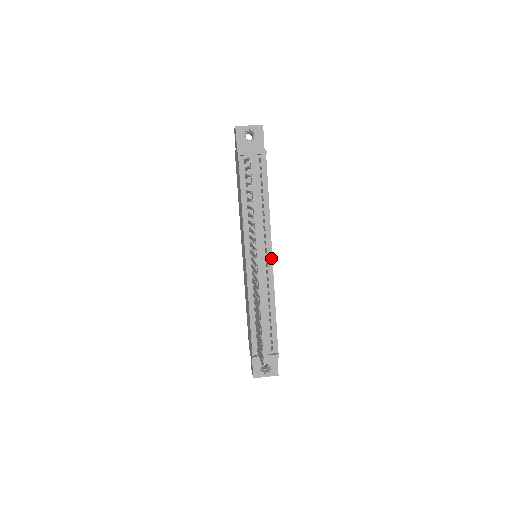
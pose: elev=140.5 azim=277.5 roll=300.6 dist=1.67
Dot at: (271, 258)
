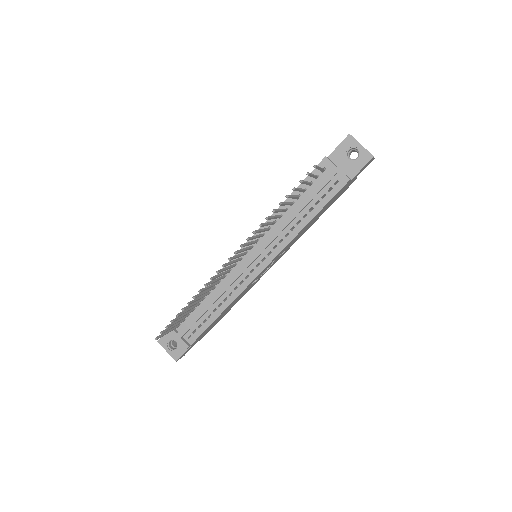
Dot at: (261, 270)
